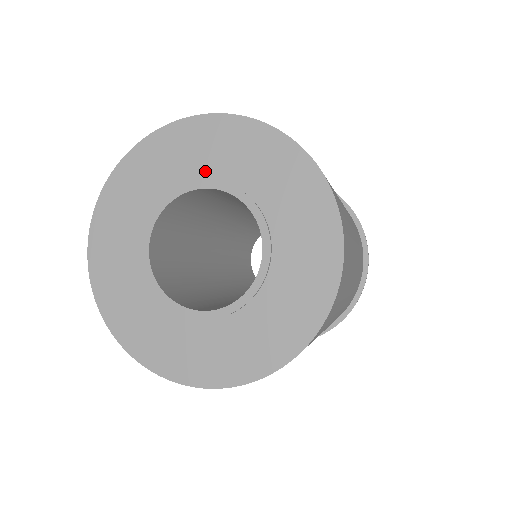
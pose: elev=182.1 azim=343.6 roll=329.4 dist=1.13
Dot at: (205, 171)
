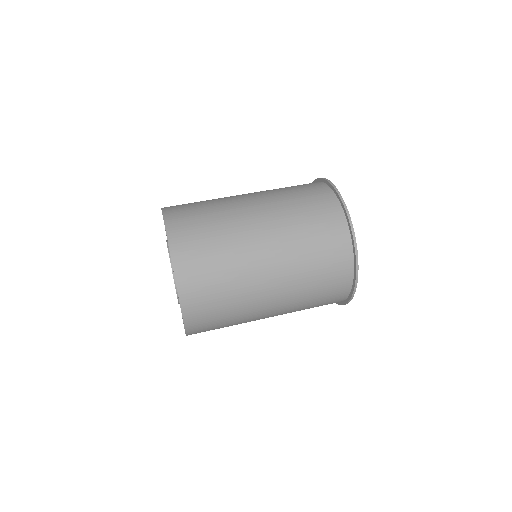
Dot at: occluded
